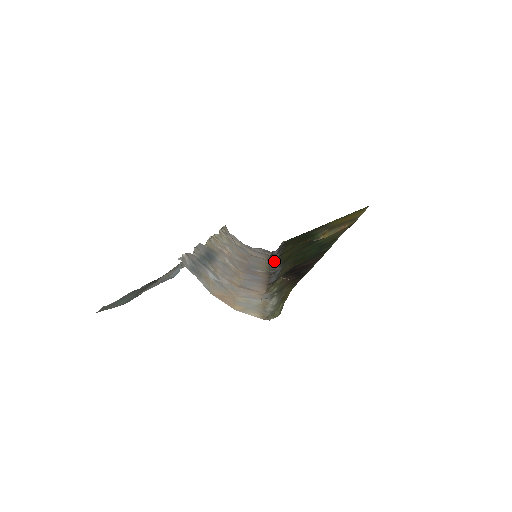
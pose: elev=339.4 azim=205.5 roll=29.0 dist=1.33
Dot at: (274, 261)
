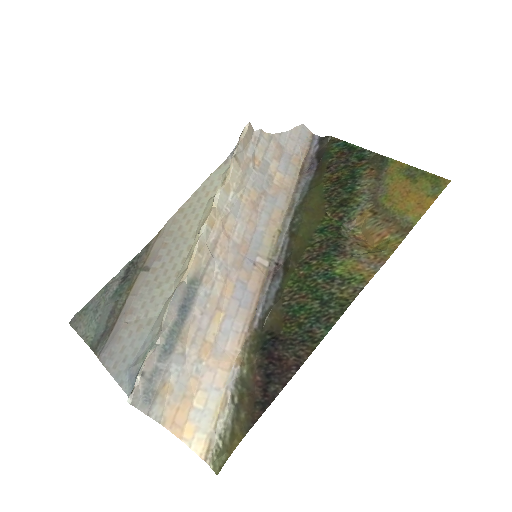
Dot at: (292, 214)
